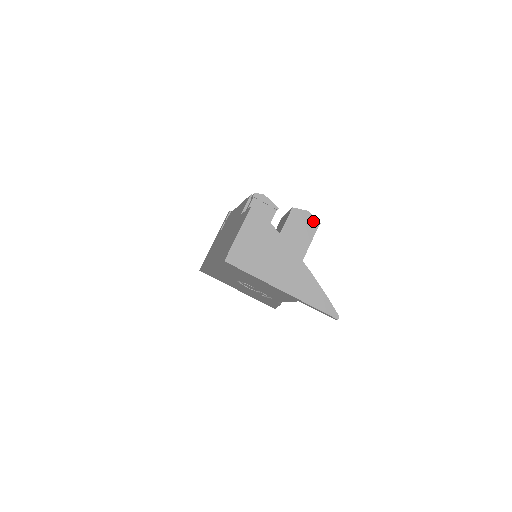
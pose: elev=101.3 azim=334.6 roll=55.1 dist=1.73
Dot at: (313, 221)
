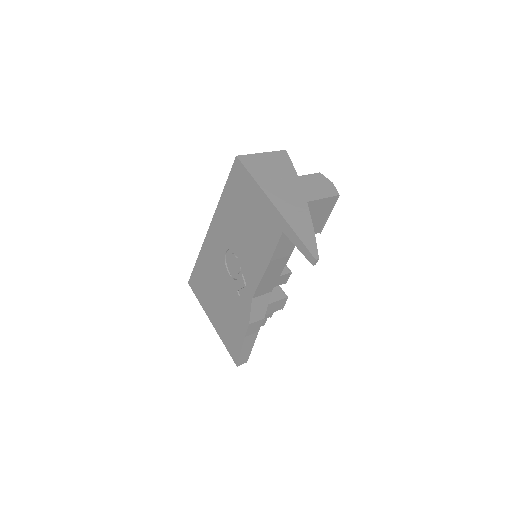
Dot at: (333, 190)
